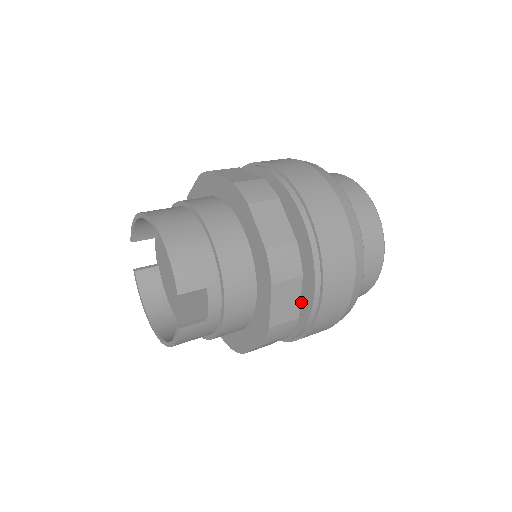
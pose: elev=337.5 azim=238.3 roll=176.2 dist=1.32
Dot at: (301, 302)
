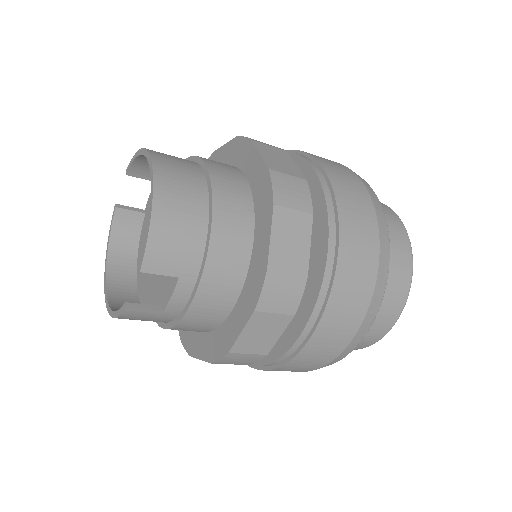
Dot at: occluded
